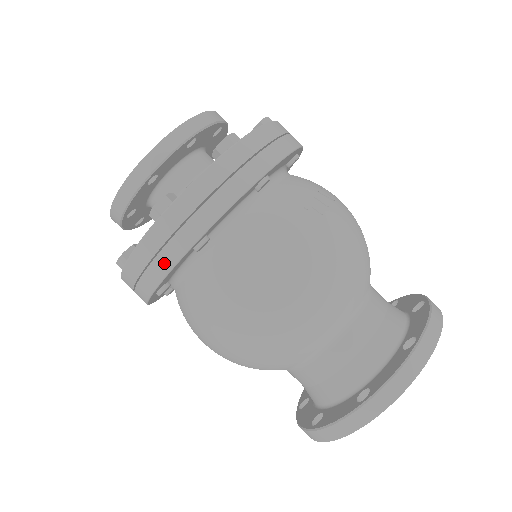
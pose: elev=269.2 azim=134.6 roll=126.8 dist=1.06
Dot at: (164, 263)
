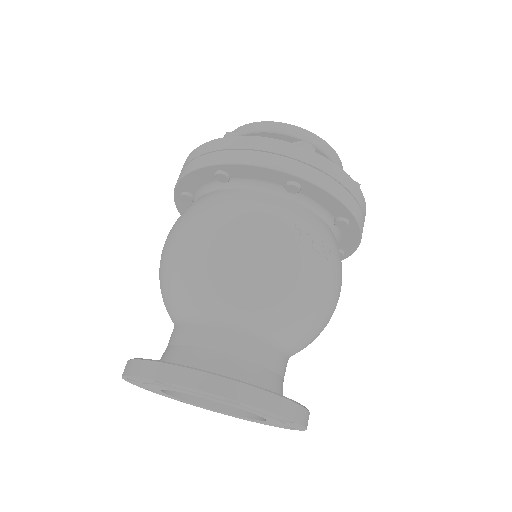
Dot at: (195, 164)
